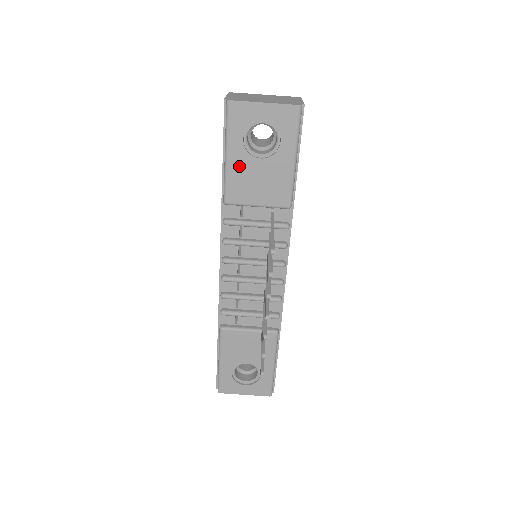
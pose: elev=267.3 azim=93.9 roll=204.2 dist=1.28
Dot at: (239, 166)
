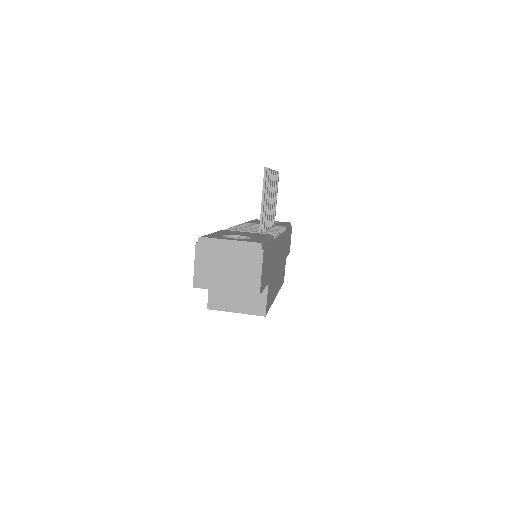
Dot at: occluded
